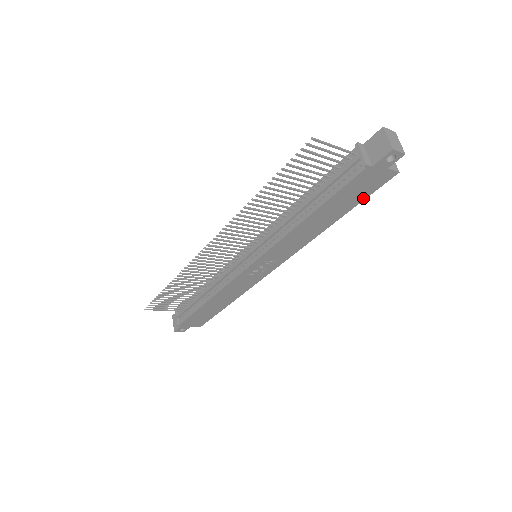
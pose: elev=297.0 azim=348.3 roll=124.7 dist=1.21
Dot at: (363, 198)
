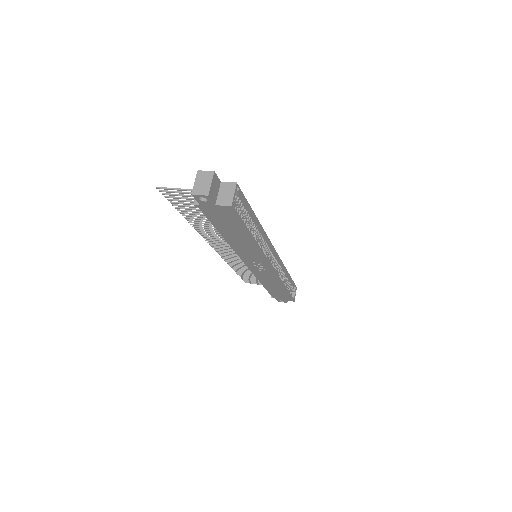
Dot at: (240, 224)
